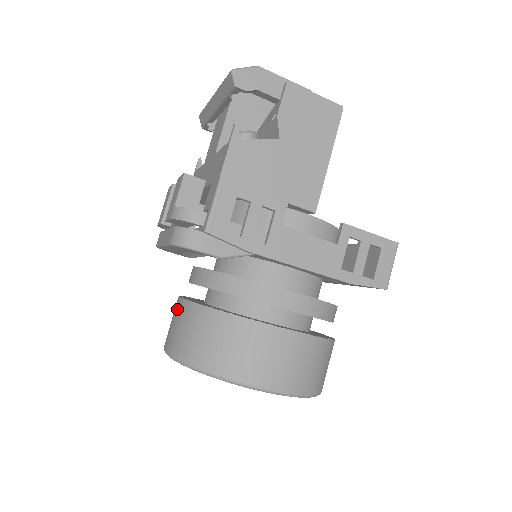
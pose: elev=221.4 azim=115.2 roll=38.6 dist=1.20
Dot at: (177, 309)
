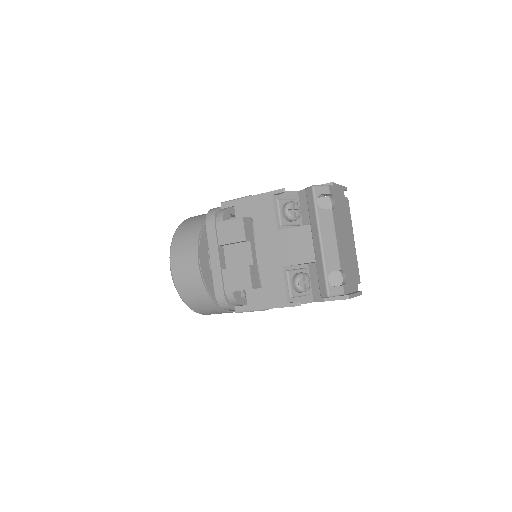
Dot at: (192, 267)
